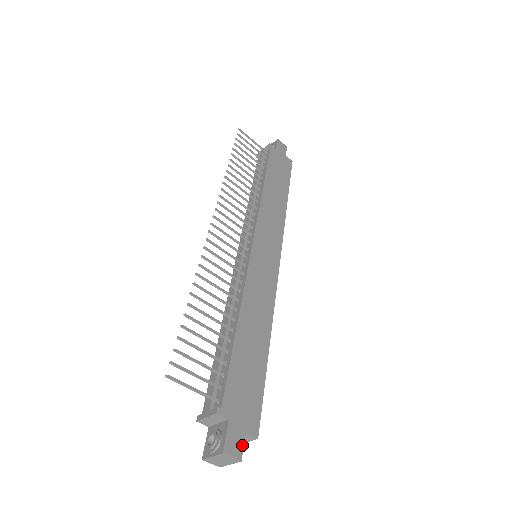
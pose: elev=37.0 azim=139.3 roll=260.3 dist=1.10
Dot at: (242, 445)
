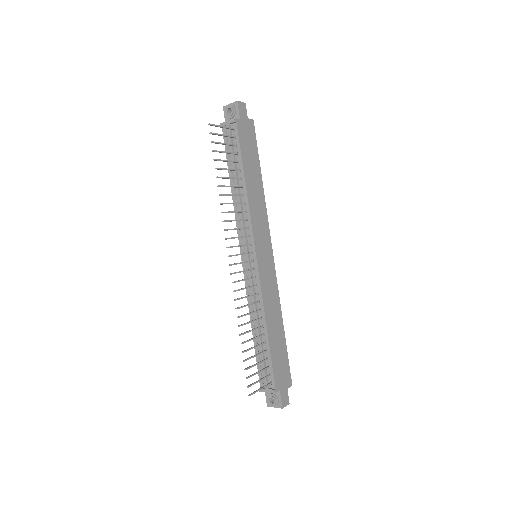
Dot at: (288, 396)
